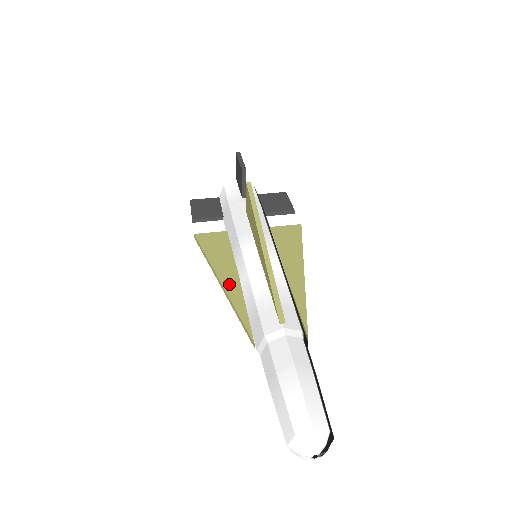
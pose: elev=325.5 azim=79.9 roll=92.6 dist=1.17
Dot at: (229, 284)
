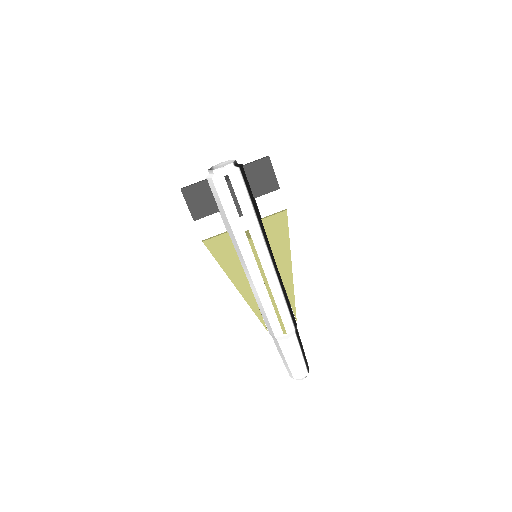
Dot at: (244, 291)
